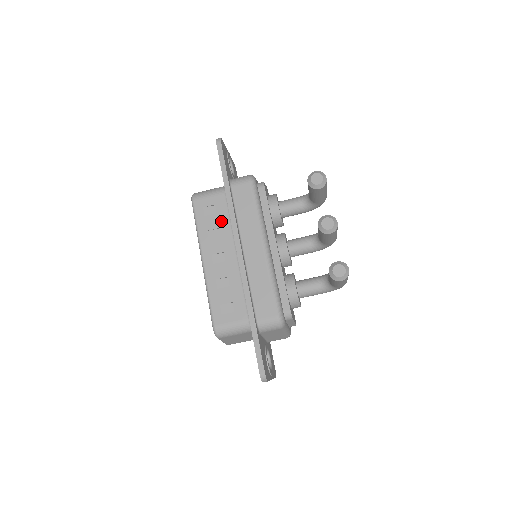
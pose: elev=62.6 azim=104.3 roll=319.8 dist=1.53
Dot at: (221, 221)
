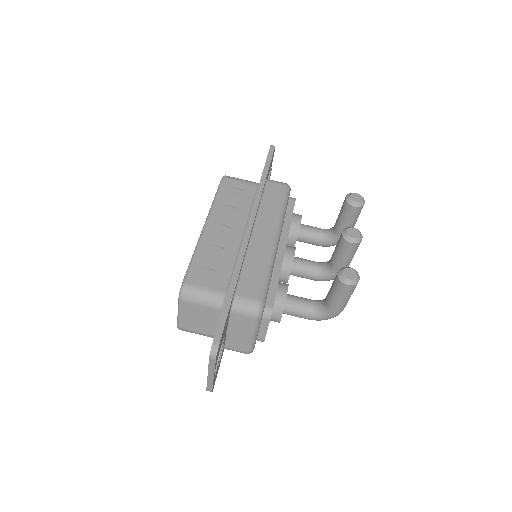
Dot at: (242, 203)
